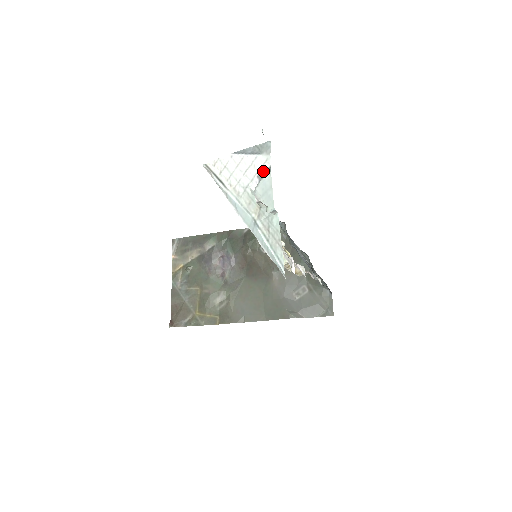
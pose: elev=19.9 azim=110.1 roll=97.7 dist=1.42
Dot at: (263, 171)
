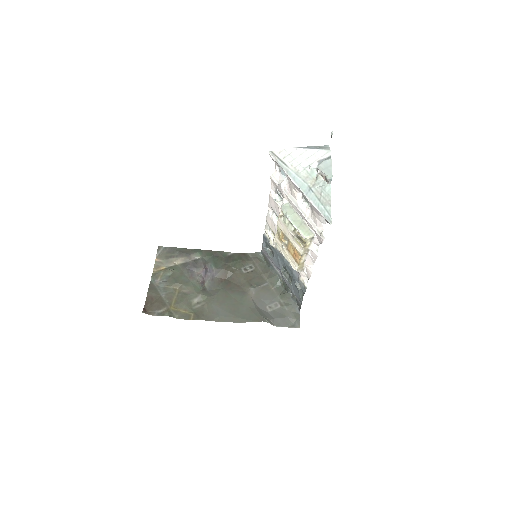
Dot at: (323, 158)
